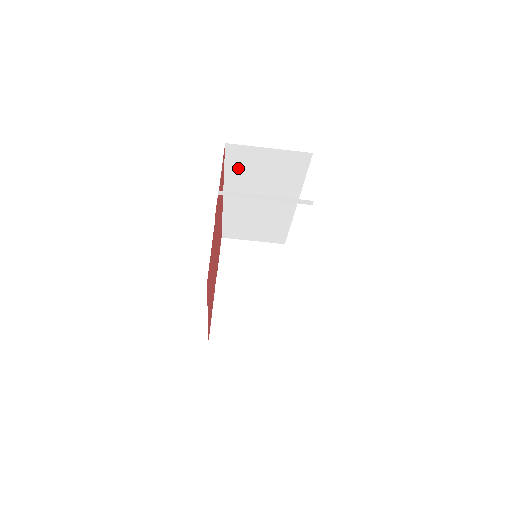
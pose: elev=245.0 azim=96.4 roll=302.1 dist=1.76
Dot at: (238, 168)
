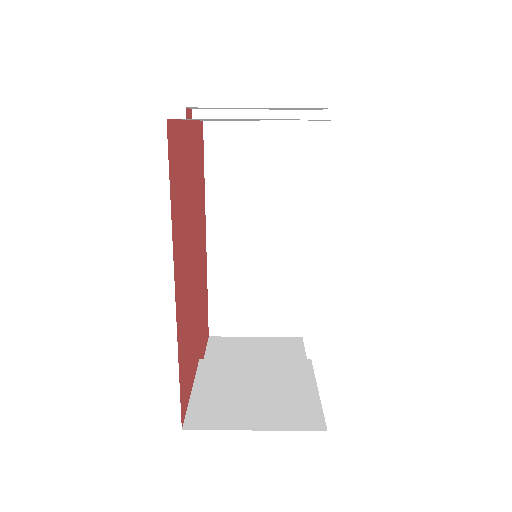
Dot at: (222, 168)
